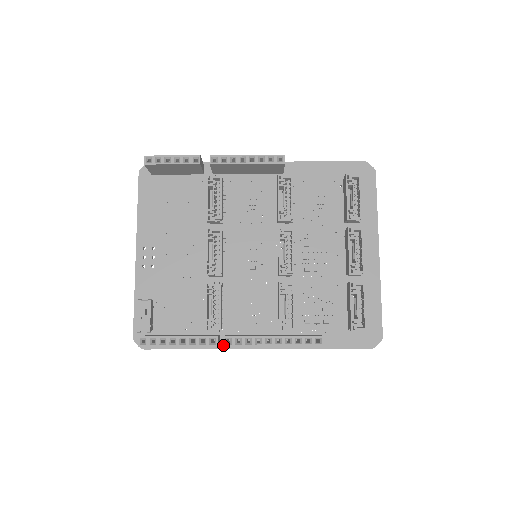
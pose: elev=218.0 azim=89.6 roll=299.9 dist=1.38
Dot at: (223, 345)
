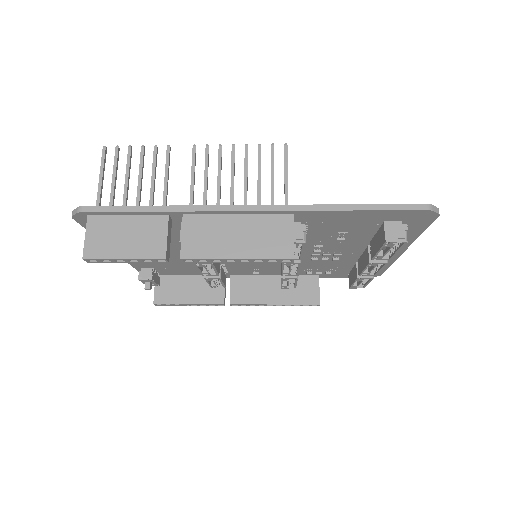
Dot at: (229, 277)
